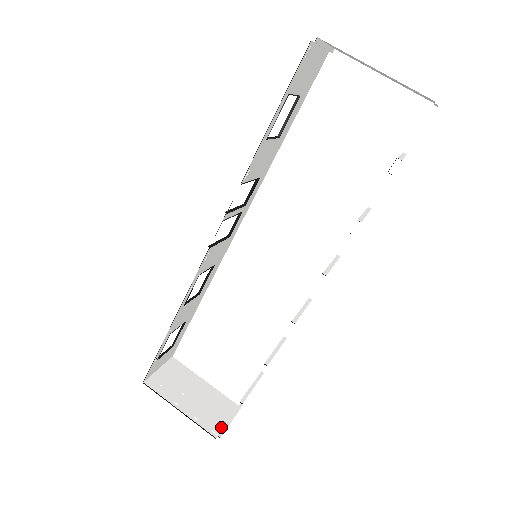
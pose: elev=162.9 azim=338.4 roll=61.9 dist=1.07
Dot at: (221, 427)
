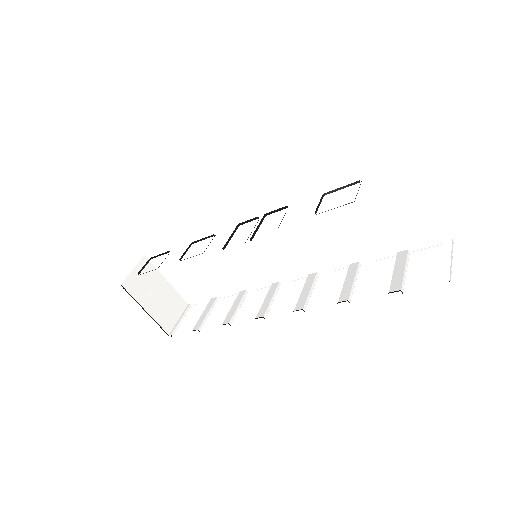
Dot at: (173, 325)
